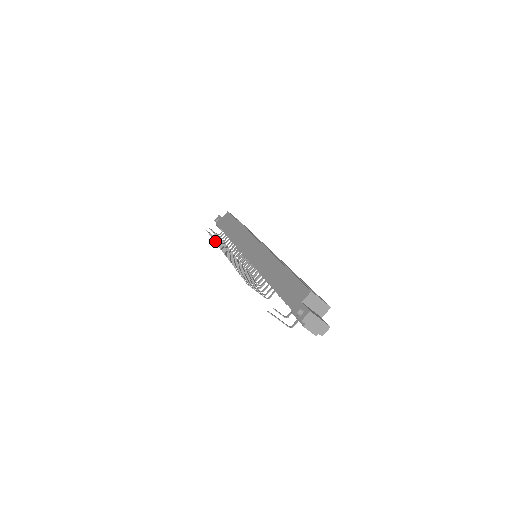
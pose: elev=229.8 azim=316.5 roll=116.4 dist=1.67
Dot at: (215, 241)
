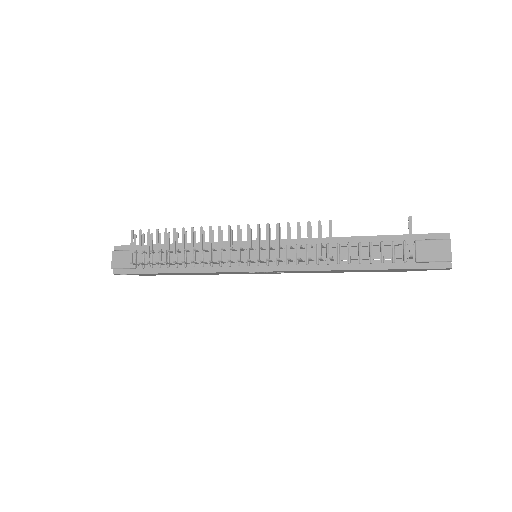
Dot at: occluded
